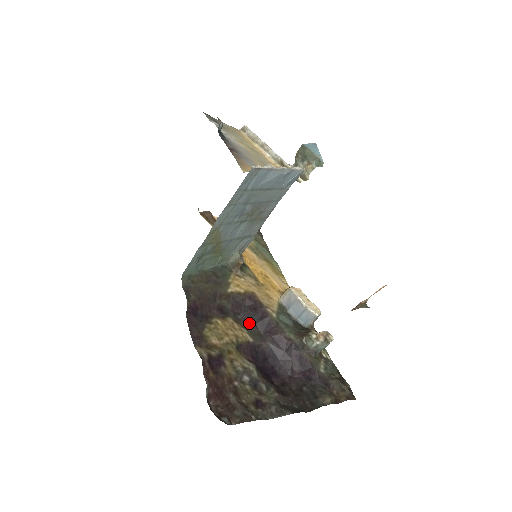
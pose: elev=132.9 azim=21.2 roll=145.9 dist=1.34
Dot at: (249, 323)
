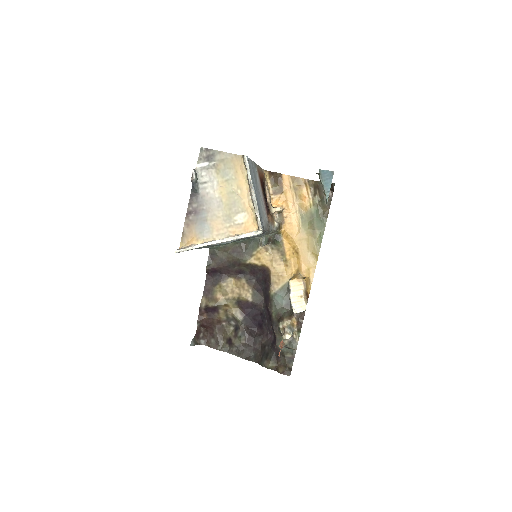
Dot at: (258, 287)
